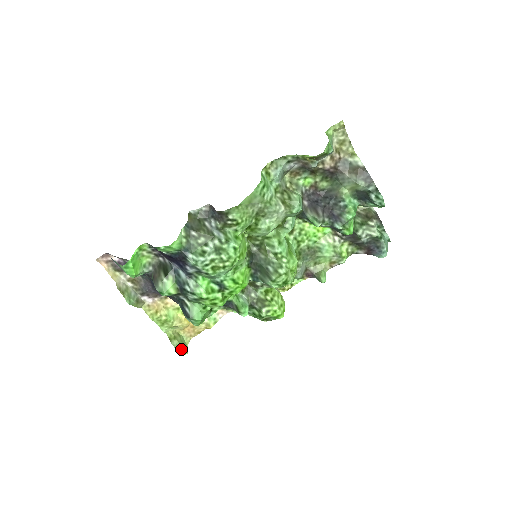
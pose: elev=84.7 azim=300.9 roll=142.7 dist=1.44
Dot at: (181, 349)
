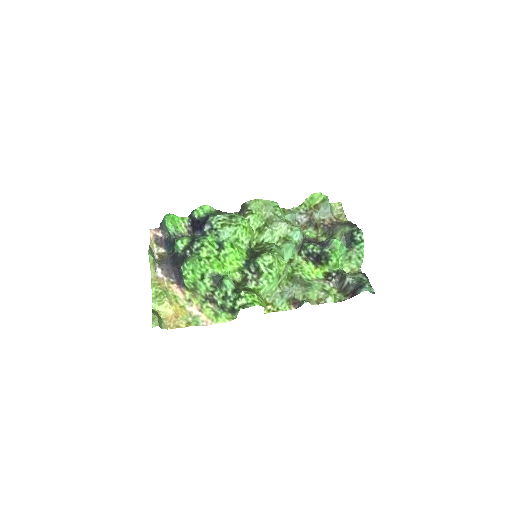
Dot at: (156, 320)
